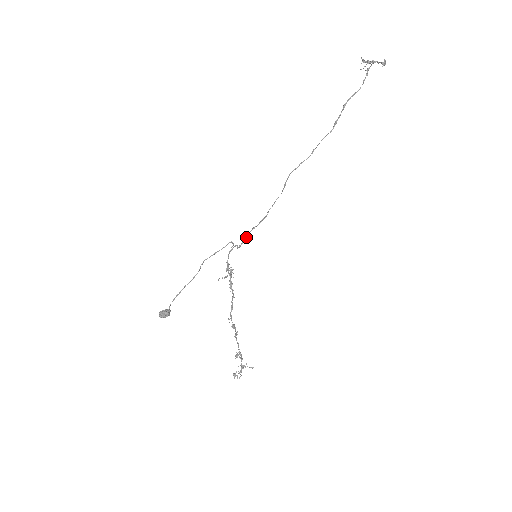
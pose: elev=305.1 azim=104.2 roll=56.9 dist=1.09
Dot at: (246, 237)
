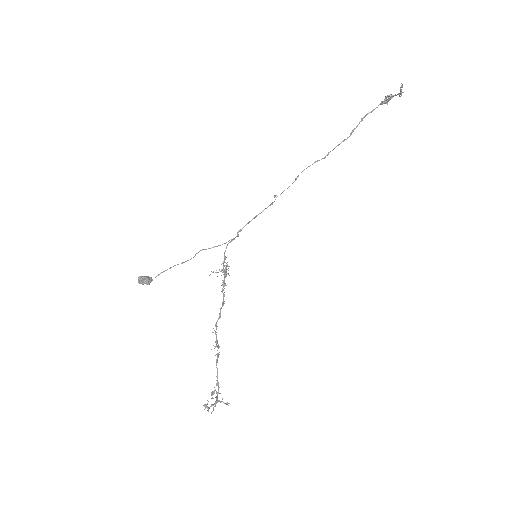
Dot at: (249, 222)
